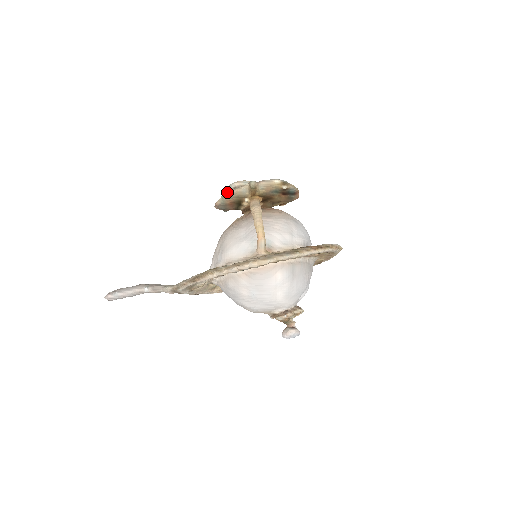
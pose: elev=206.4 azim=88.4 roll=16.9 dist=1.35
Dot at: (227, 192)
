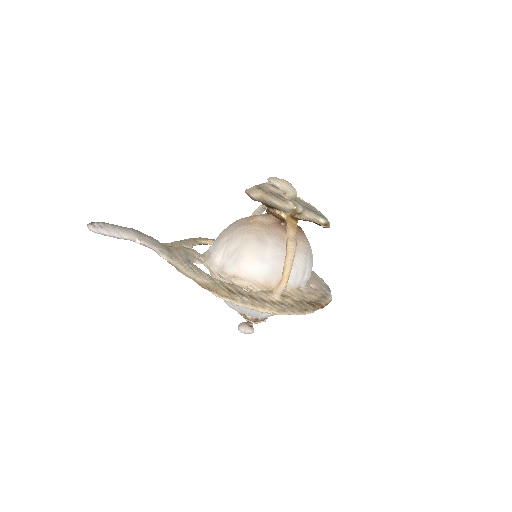
Dot at: (271, 198)
